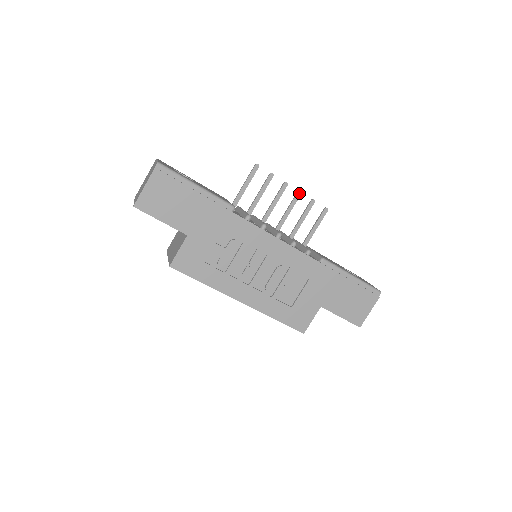
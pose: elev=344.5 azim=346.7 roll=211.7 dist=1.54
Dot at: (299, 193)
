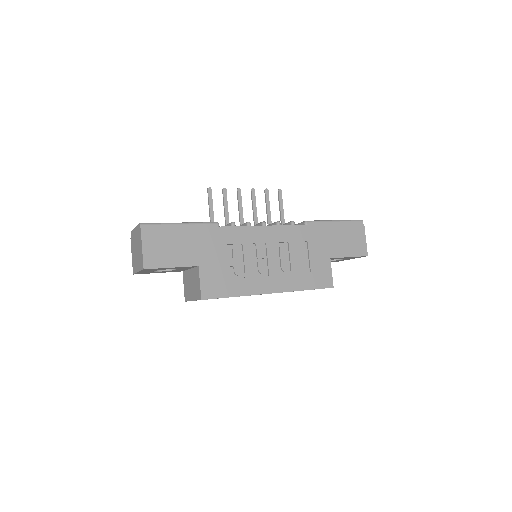
Dot at: (253, 190)
